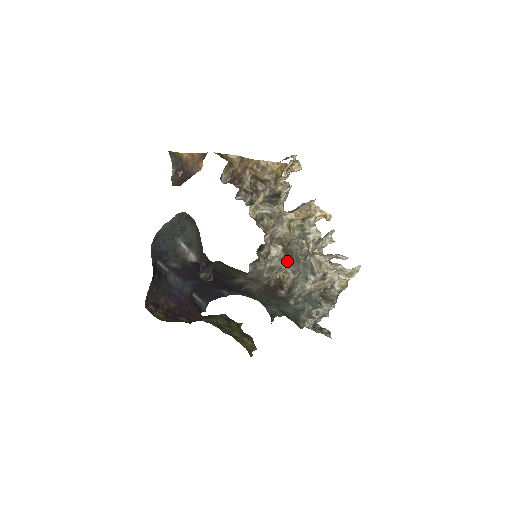
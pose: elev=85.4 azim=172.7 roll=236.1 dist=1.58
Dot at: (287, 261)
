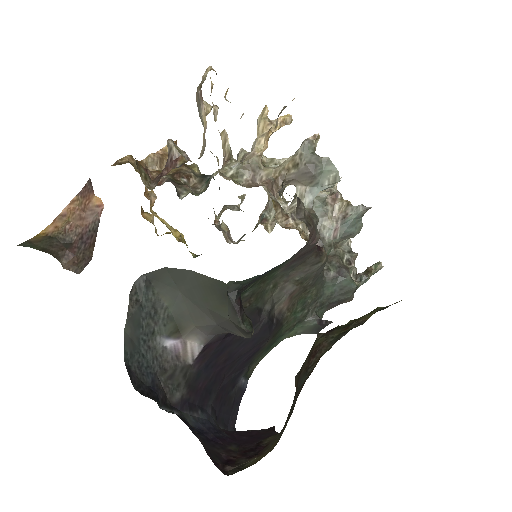
Dot at: (313, 184)
